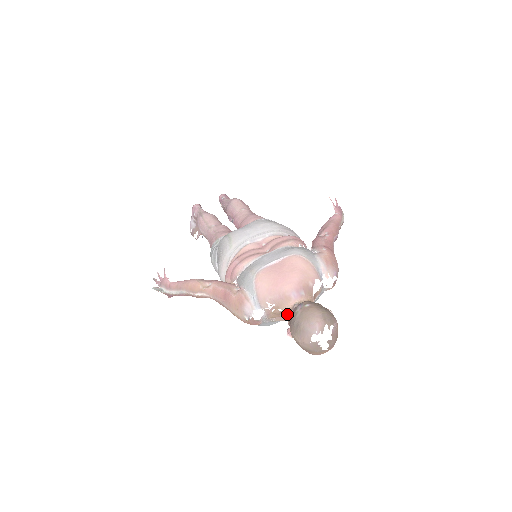
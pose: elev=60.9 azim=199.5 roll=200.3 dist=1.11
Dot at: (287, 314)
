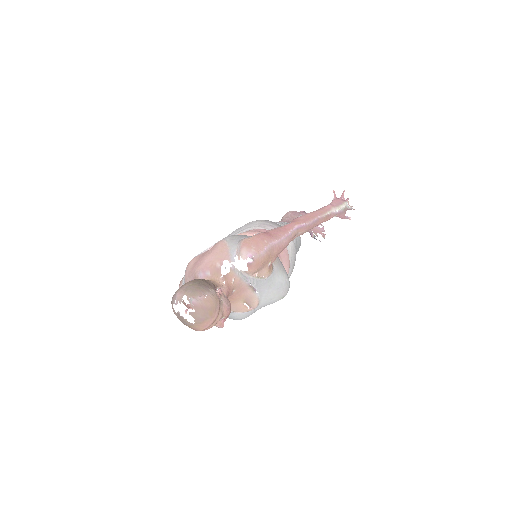
Dot at: occluded
